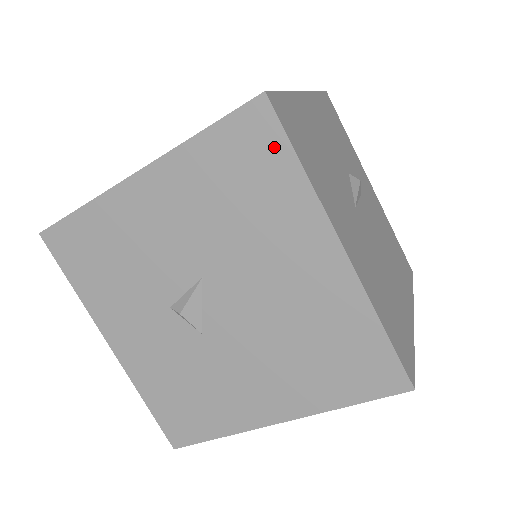
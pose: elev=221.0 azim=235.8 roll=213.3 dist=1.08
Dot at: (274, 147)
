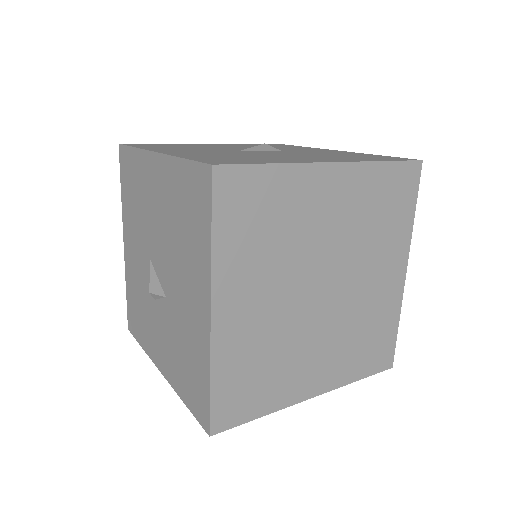
Dot at: (128, 156)
